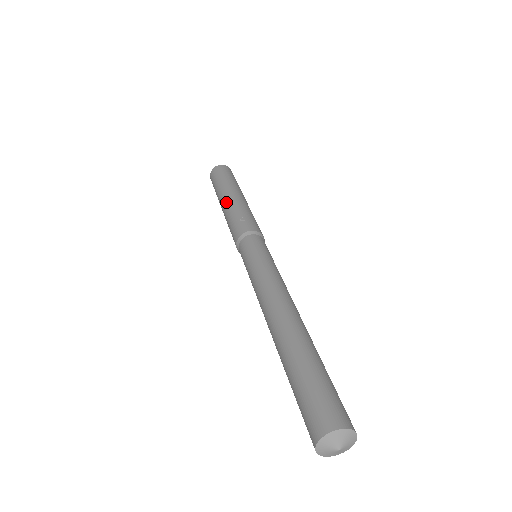
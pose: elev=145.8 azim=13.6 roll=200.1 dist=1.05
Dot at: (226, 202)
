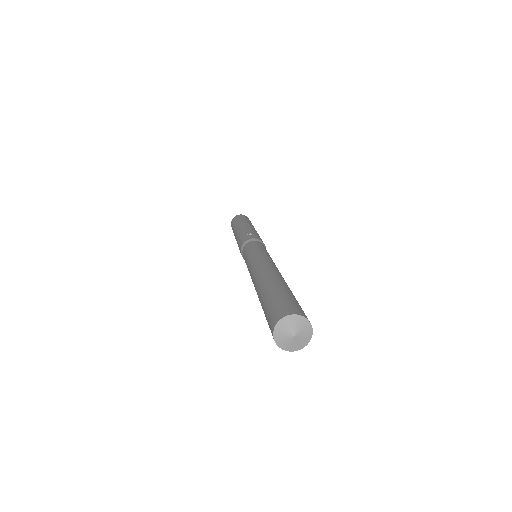
Dot at: (240, 228)
